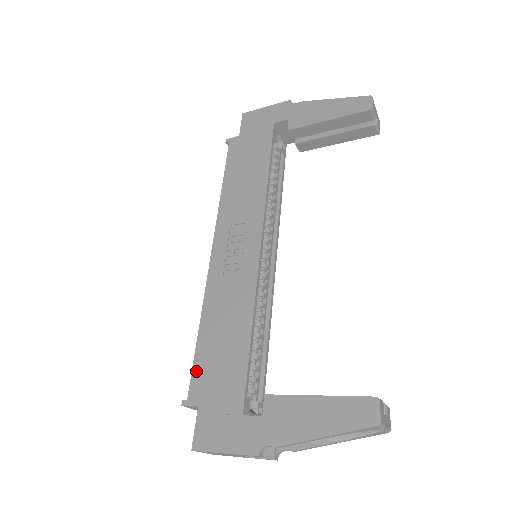
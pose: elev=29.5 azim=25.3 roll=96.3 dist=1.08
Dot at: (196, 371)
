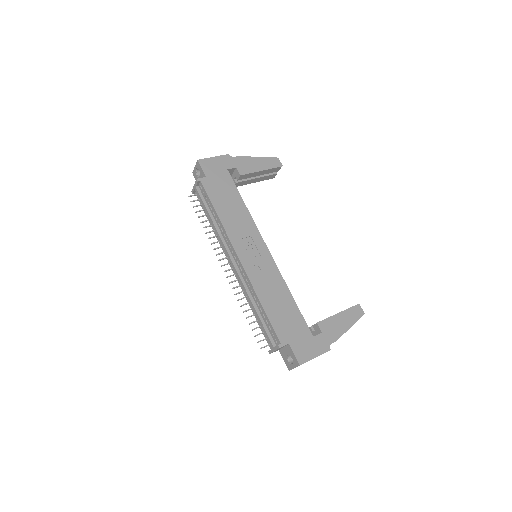
Dot at: (276, 327)
